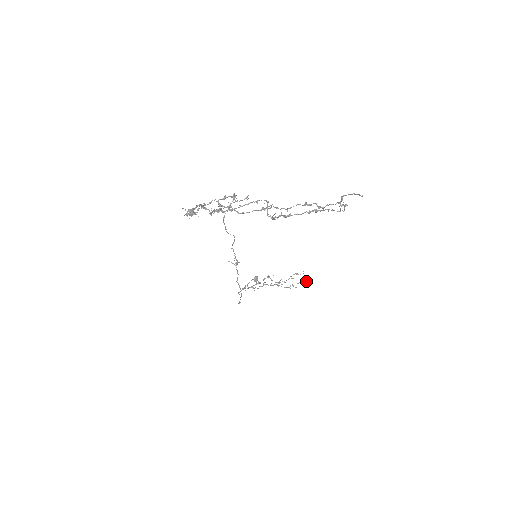
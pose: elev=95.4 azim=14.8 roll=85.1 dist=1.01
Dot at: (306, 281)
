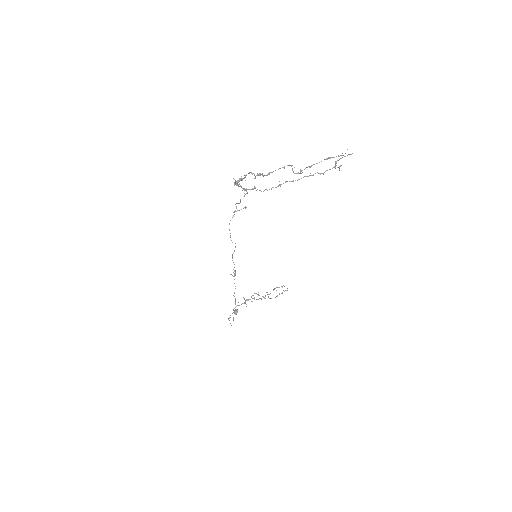
Dot at: (287, 290)
